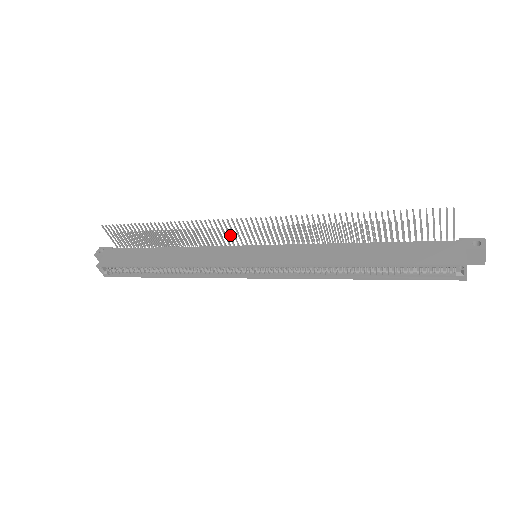
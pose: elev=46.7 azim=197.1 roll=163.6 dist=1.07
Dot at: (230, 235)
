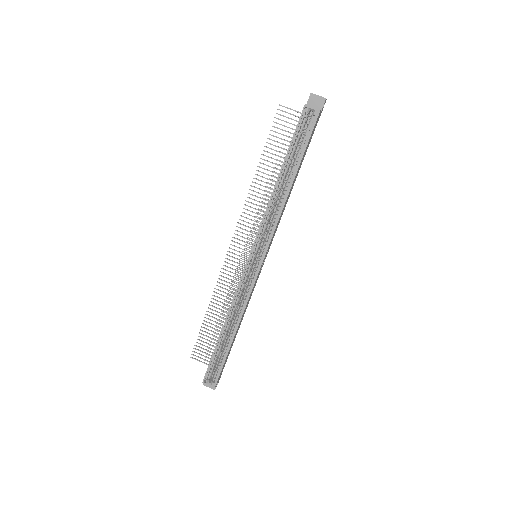
Dot at: (239, 268)
